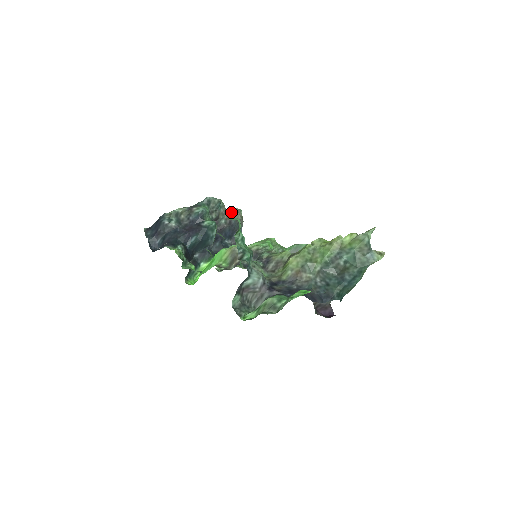
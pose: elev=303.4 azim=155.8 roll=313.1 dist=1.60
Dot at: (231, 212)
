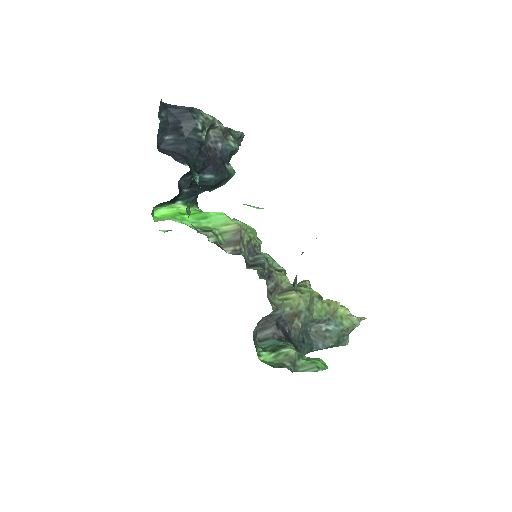
Dot at: occluded
